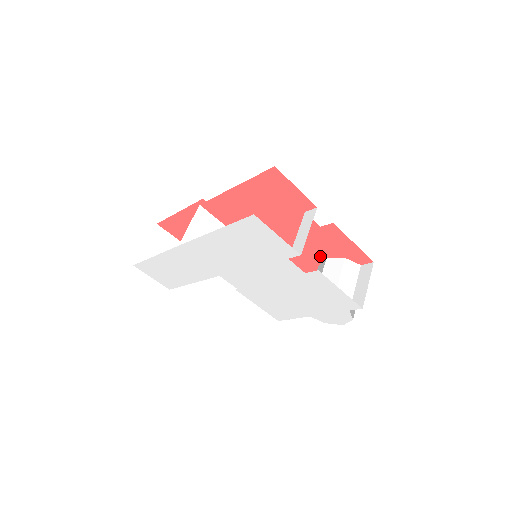
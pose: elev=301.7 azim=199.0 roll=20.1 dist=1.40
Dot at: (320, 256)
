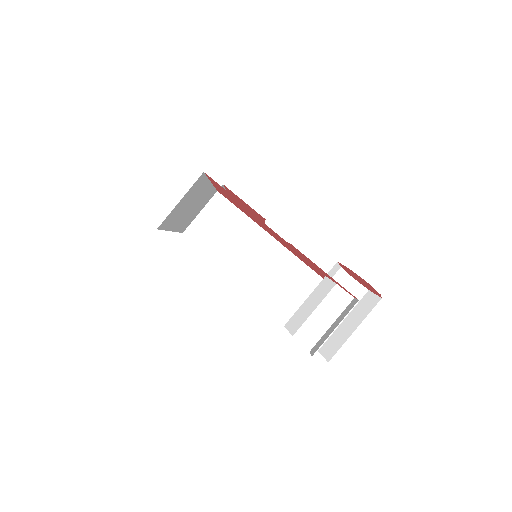
Dot at: (320, 272)
